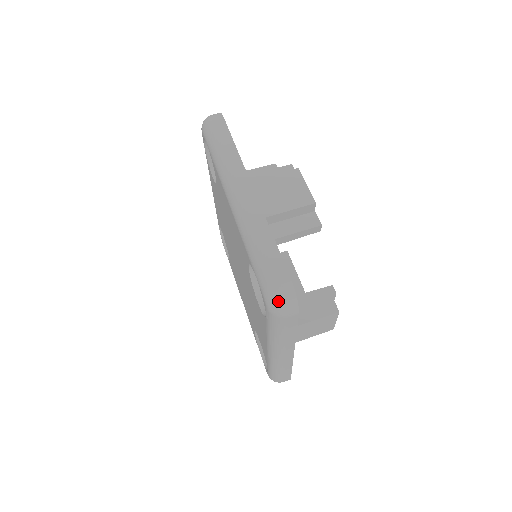
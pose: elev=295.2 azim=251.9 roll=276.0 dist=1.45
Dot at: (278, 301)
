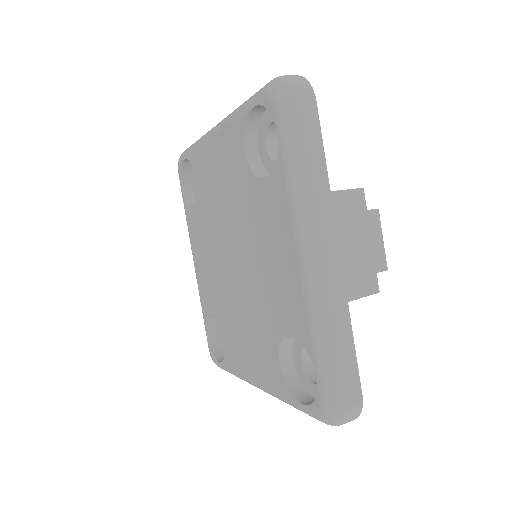
Dot at: (285, 80)
